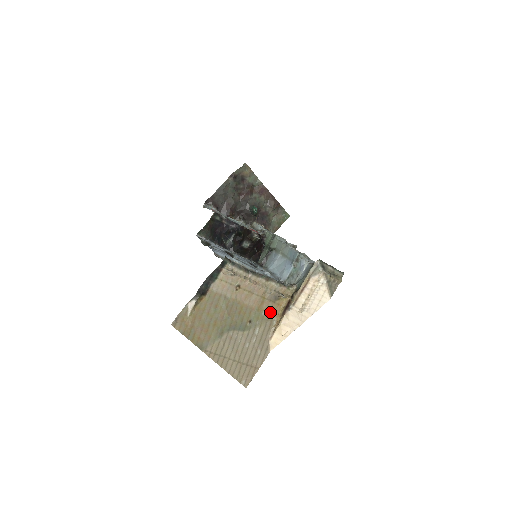
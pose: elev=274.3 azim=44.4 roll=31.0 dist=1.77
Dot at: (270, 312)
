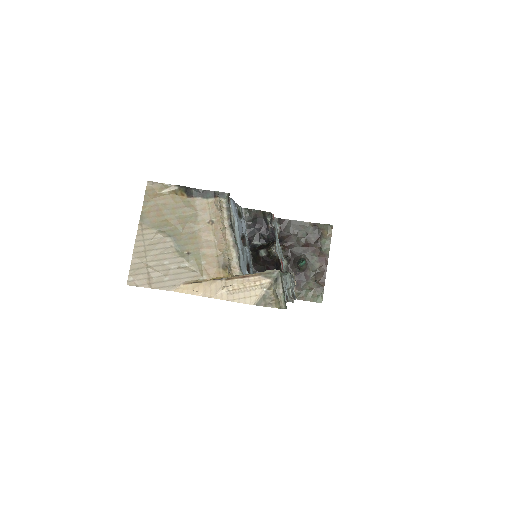
Dot at: (208, 269)
